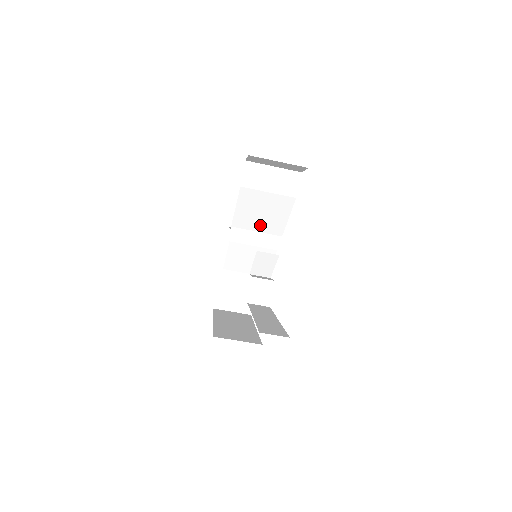
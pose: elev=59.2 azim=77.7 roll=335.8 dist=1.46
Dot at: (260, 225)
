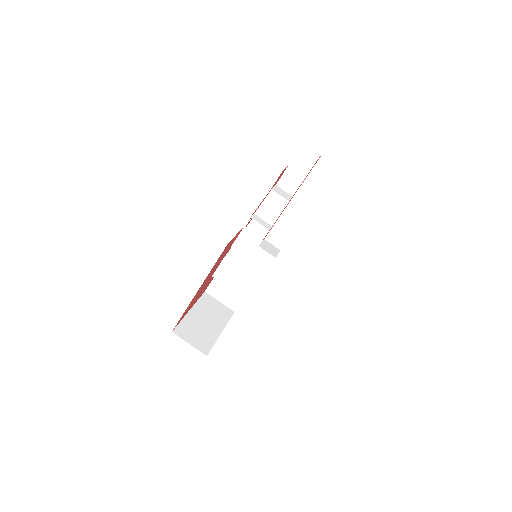
Dot at: occluded
